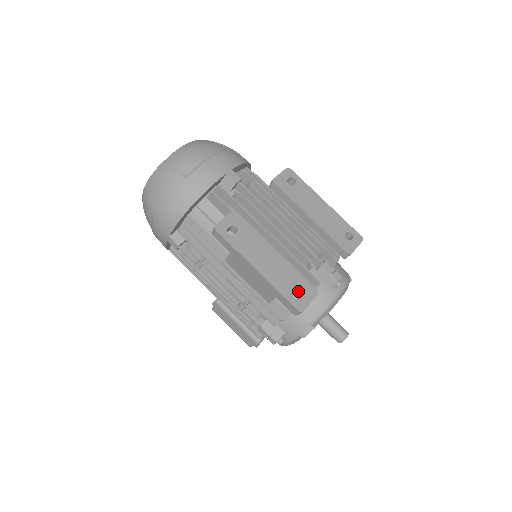
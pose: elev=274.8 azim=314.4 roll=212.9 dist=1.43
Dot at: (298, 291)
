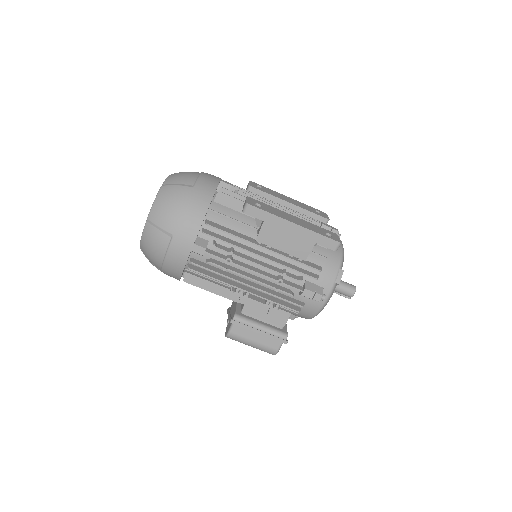
Dot at: occluded
